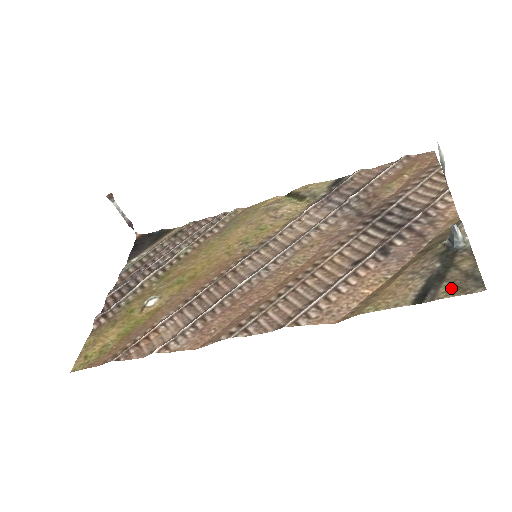
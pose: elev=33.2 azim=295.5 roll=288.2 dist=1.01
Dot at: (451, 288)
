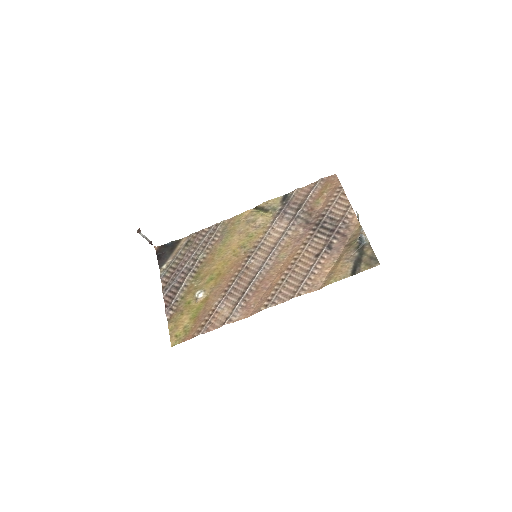
Dot at: (366, 265)
